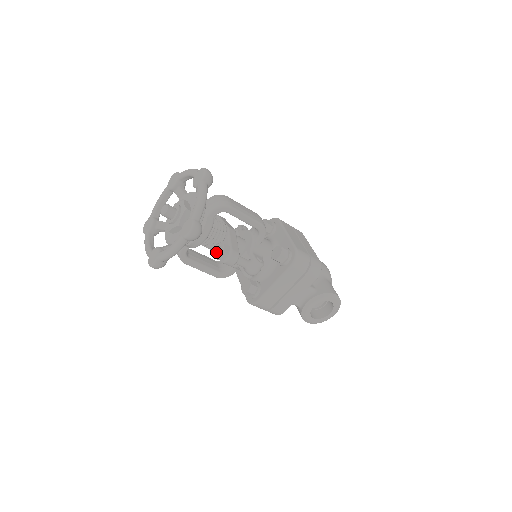
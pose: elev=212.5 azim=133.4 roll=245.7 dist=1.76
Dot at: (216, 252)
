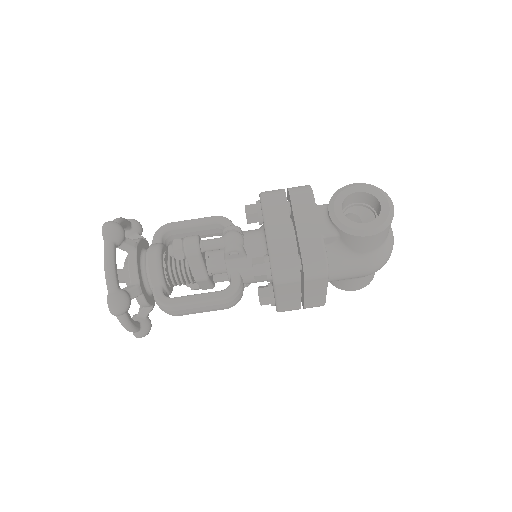
Dot at: (169, 248)
